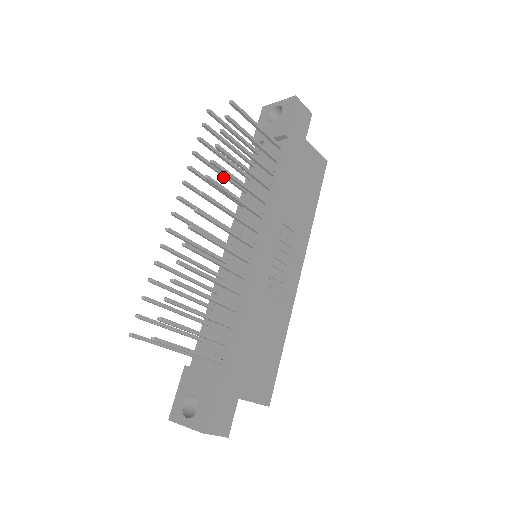
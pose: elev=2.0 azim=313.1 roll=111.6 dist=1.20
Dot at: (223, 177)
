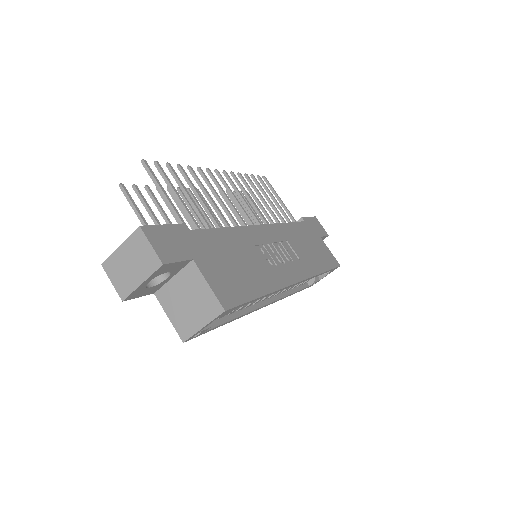
Dot at: (244, 220)
